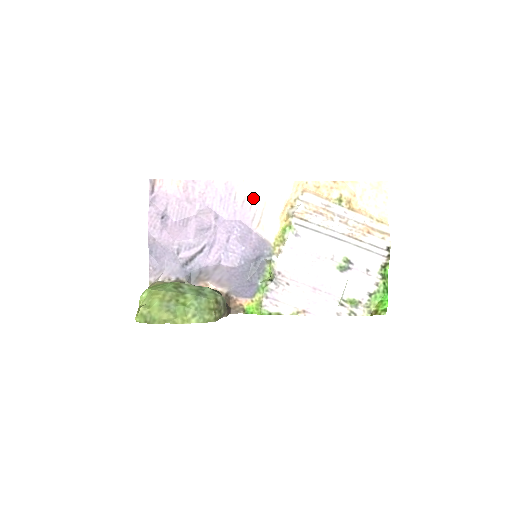
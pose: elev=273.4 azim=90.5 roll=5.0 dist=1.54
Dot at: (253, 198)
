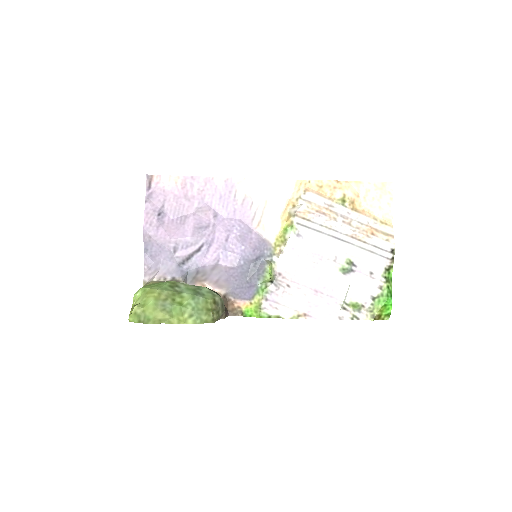
Dot at: (254, 196)
